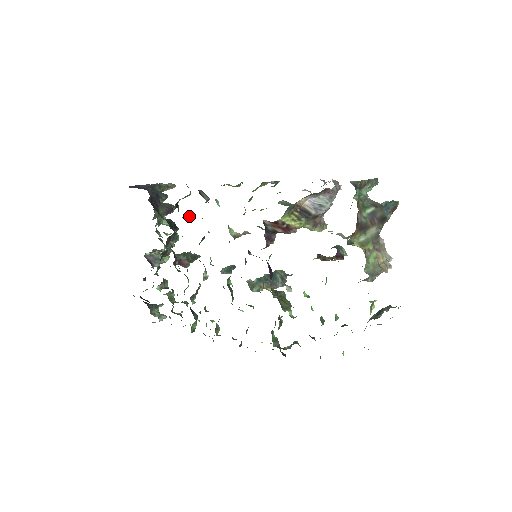
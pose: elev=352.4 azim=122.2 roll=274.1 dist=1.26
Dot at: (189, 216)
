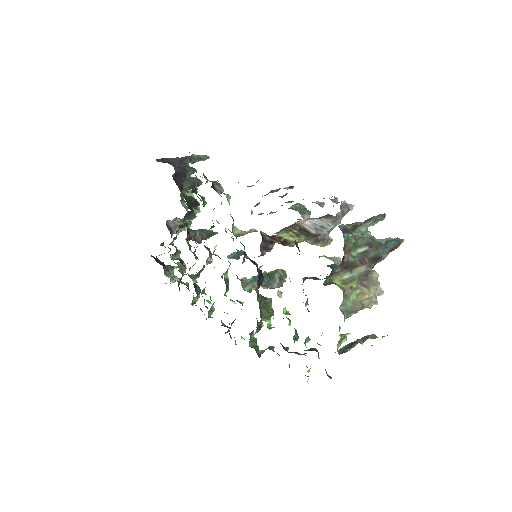
Dot at: (204, 202)
